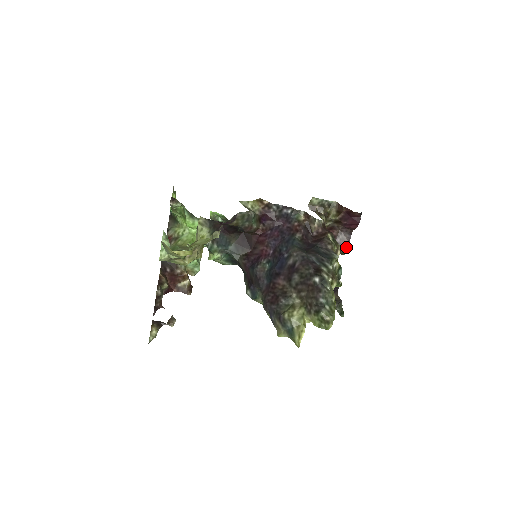
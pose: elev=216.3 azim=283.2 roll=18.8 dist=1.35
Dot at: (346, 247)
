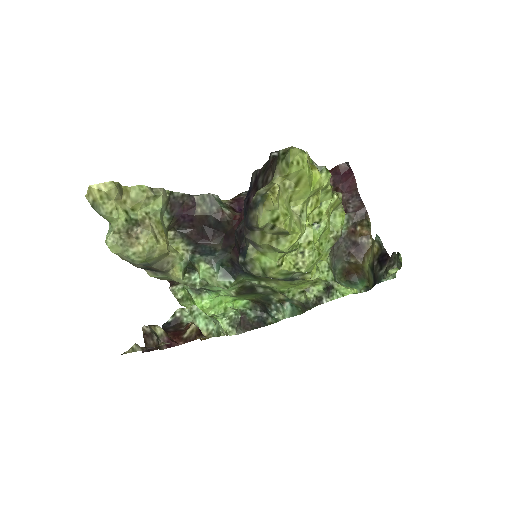
Dot at: (364, 210)
